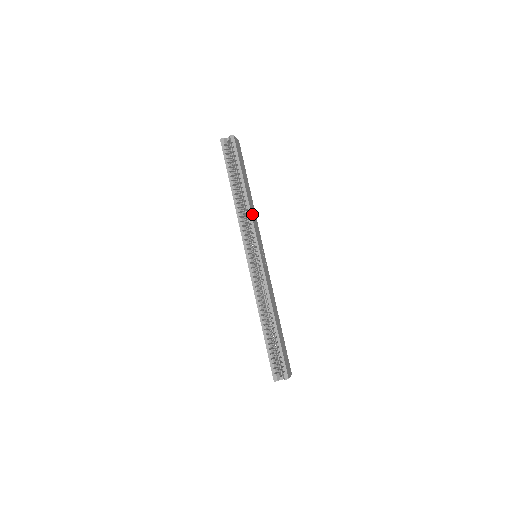
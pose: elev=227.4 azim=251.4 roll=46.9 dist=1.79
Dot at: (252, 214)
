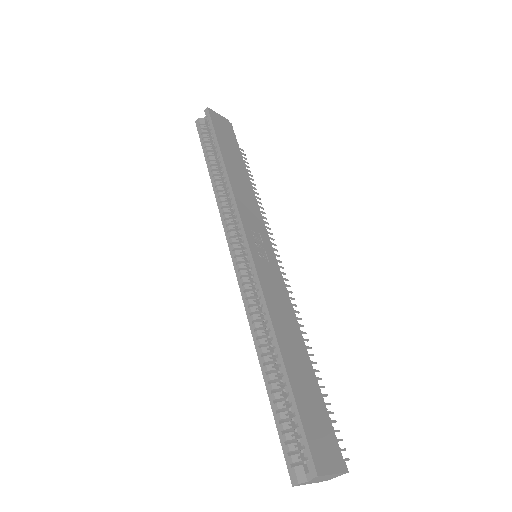
Dot at: (237, 193)
